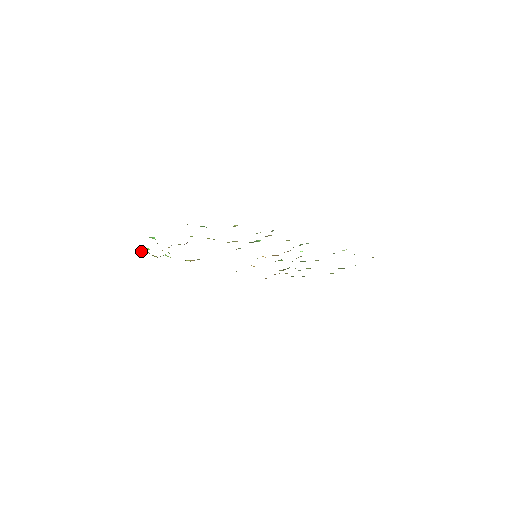
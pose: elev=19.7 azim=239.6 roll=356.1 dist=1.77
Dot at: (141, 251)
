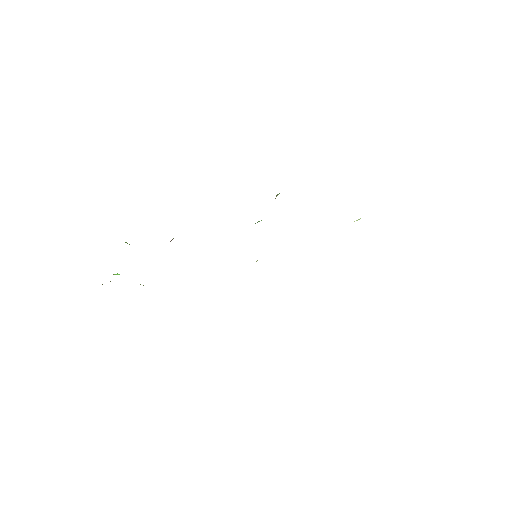
Dot at: occluded
